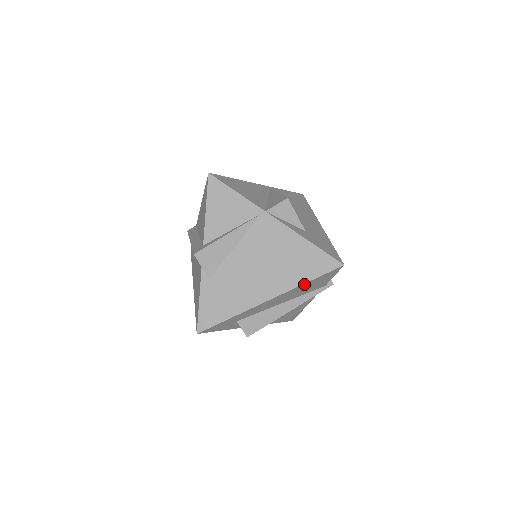
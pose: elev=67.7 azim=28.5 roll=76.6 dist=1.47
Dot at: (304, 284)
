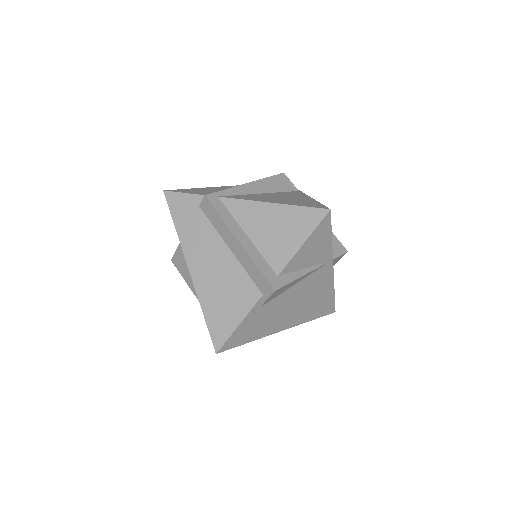
Dot at: (307, 320)
